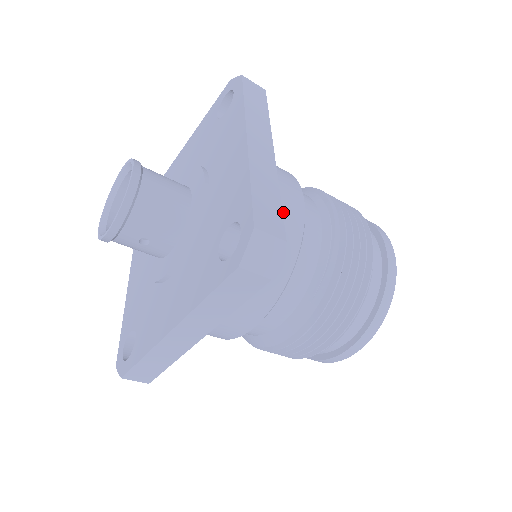
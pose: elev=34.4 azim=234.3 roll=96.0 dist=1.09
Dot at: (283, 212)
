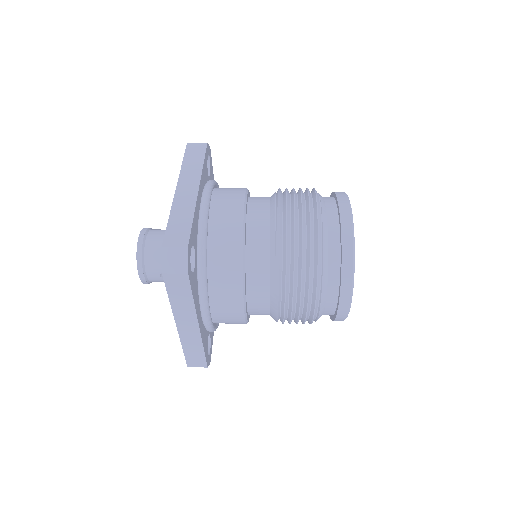
Dot at: (223, 223)
